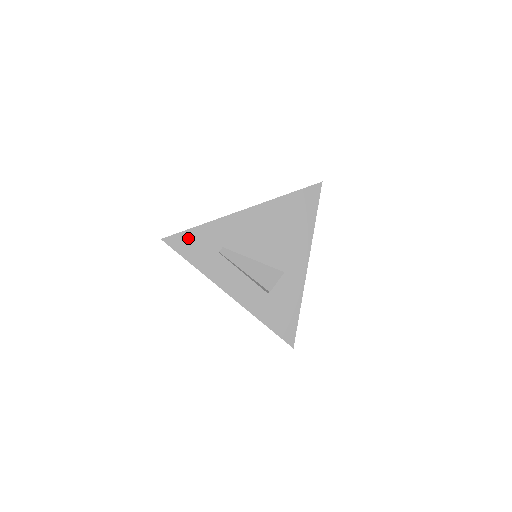
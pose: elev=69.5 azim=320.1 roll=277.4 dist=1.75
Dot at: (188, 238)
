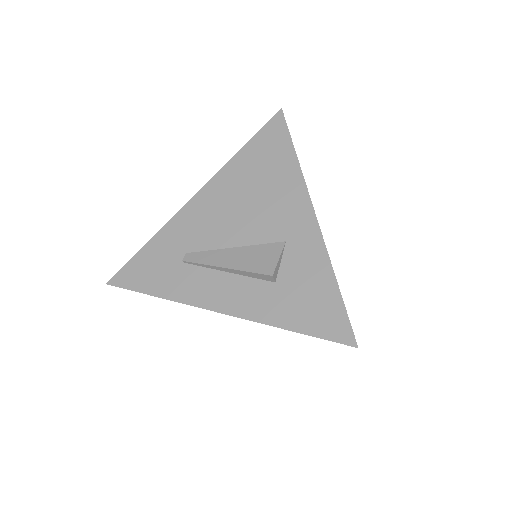
Dot at: (138, 265)
